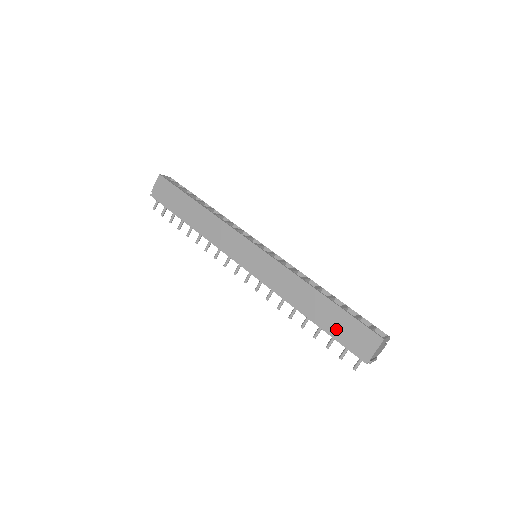
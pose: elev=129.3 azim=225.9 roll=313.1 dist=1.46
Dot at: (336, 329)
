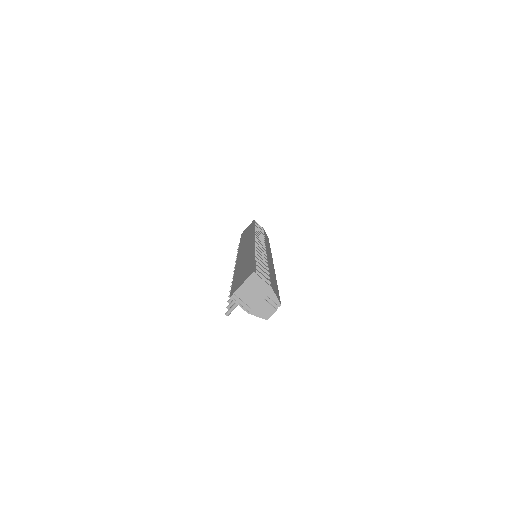
Dot at: (239, 276)
